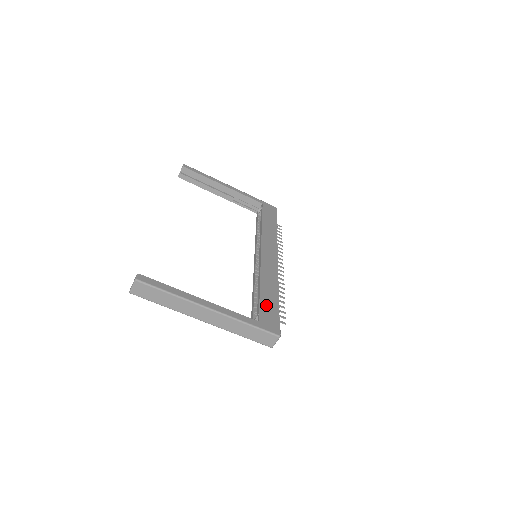
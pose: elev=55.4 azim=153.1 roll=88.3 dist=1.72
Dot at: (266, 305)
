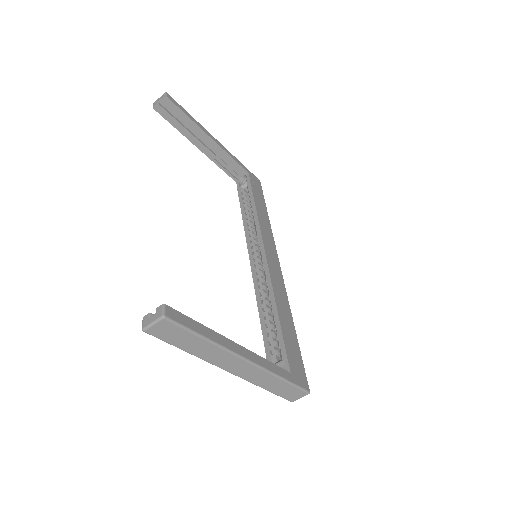
Dot at: (289, 343)
